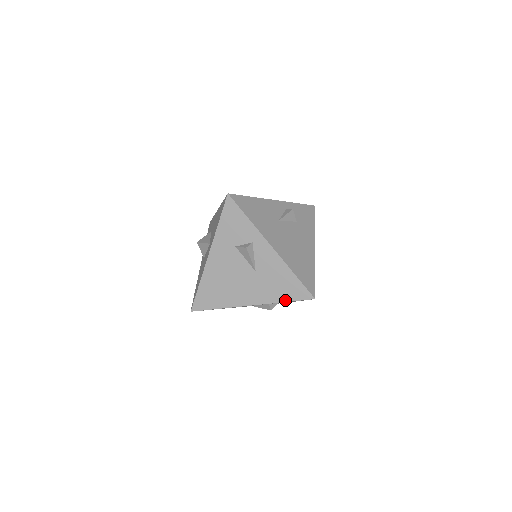
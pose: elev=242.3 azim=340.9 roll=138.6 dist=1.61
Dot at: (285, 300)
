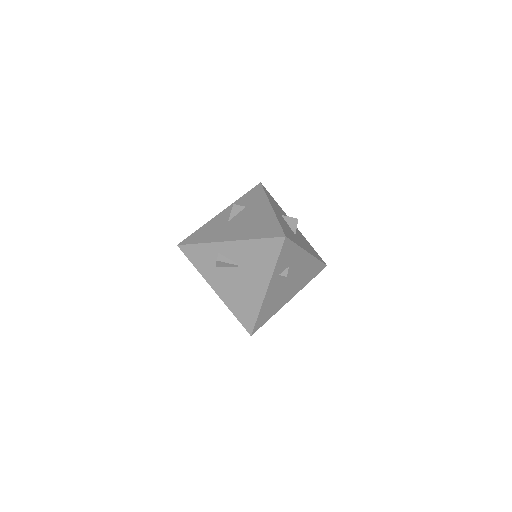
Dot at: (275, 261)
